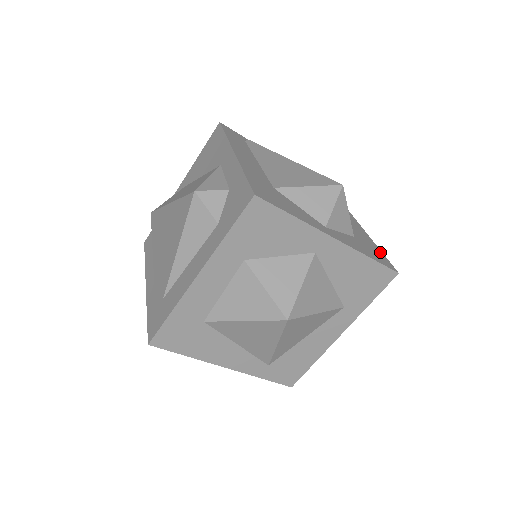
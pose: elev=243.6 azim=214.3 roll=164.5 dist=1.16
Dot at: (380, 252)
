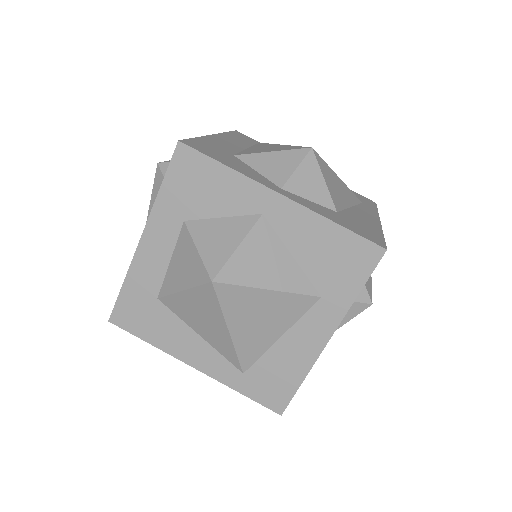
Dot at: (378, 234)
